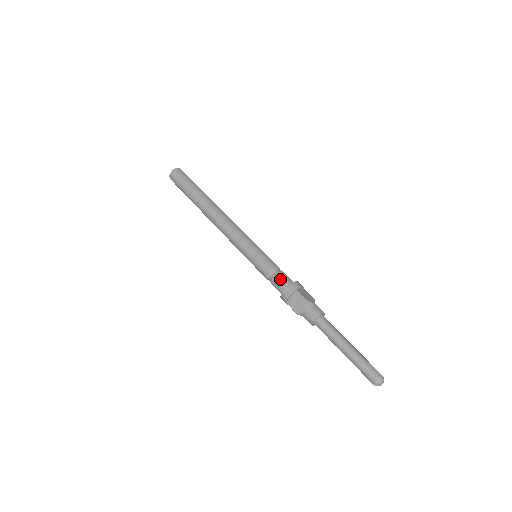
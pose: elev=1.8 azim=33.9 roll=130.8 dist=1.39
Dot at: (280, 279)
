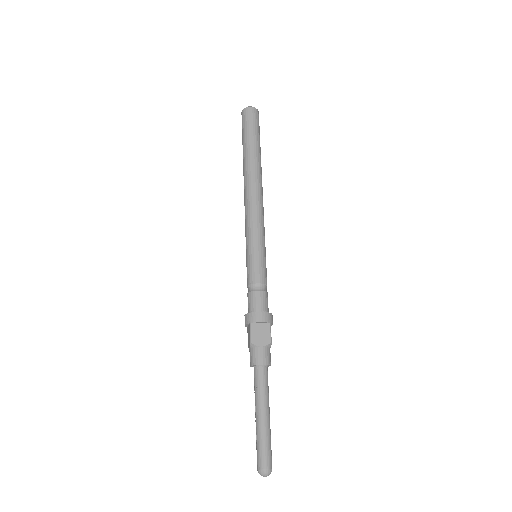
Dot at: (249, 300)
